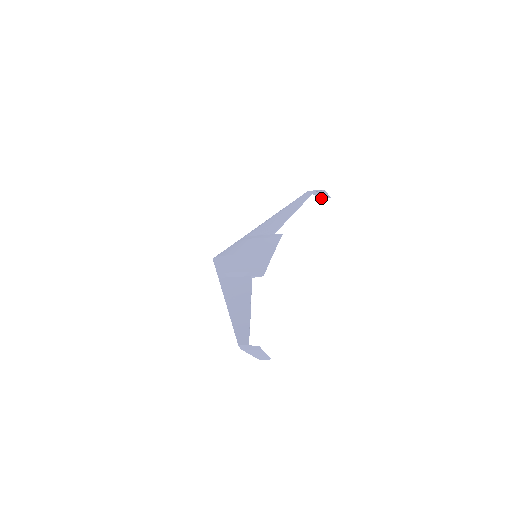
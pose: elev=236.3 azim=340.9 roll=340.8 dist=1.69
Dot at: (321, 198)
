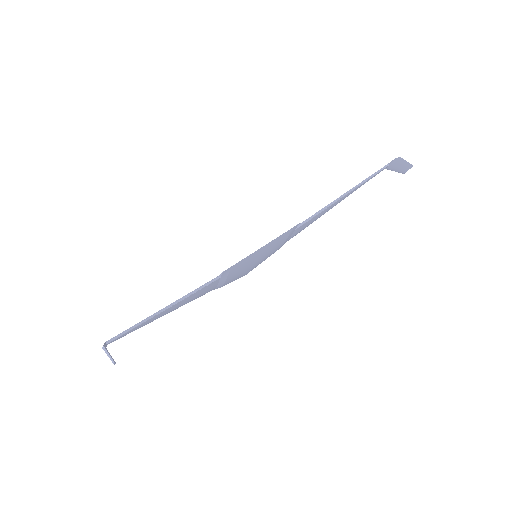
Dot at: (403, 172)
